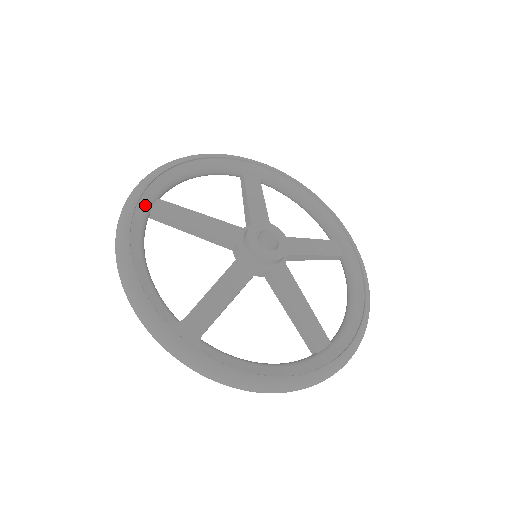
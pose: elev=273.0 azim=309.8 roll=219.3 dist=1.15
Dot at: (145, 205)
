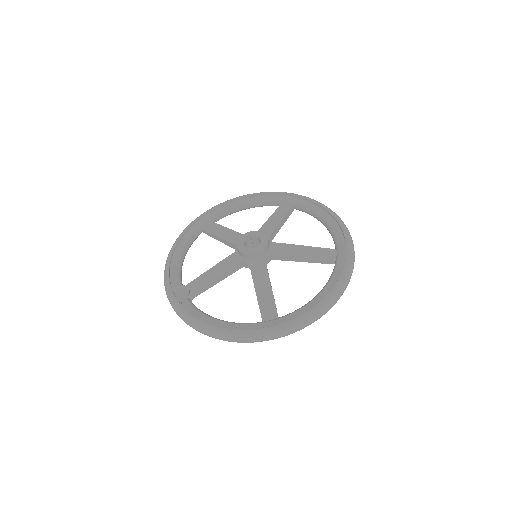
Dot at: (199, 224)
